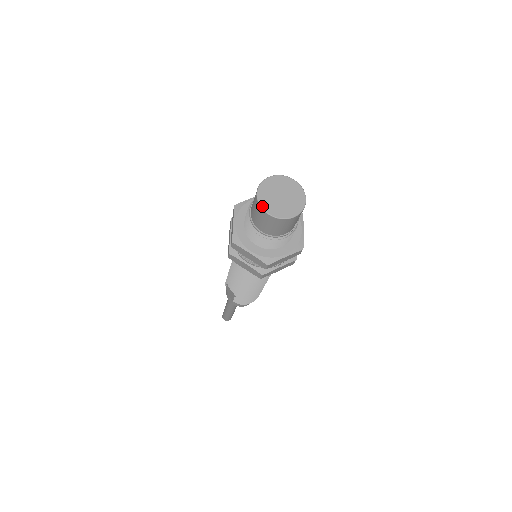
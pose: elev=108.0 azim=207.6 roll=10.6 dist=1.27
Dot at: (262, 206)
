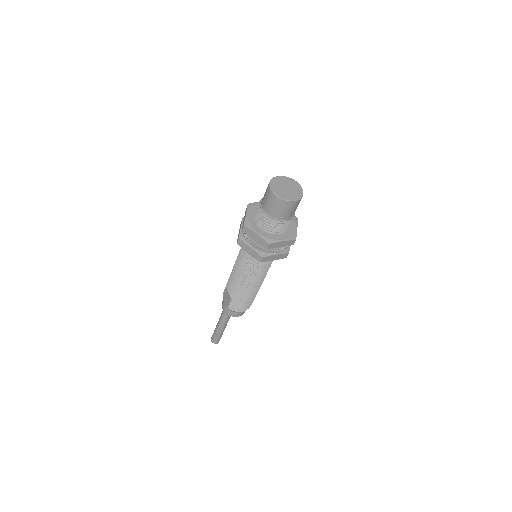
Dot at: (272, 190)
